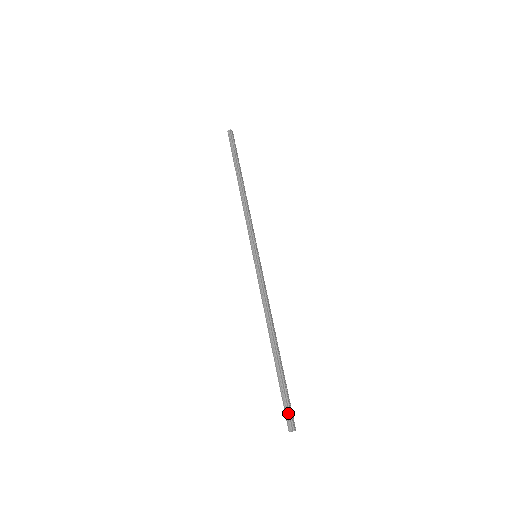
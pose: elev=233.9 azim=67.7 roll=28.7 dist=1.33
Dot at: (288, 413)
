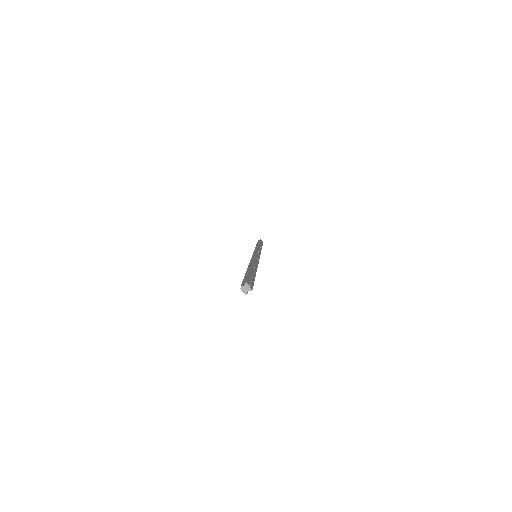
Dot at: occluded
